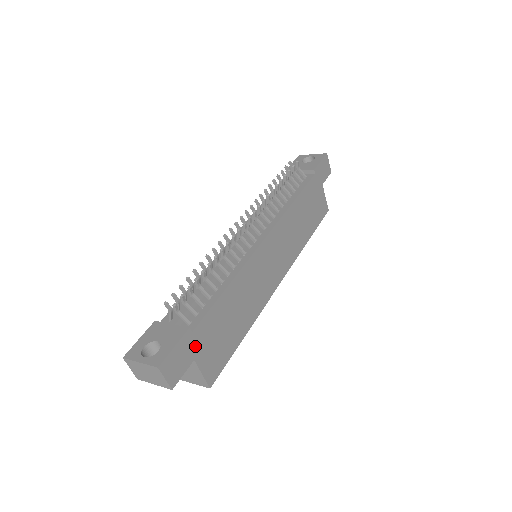
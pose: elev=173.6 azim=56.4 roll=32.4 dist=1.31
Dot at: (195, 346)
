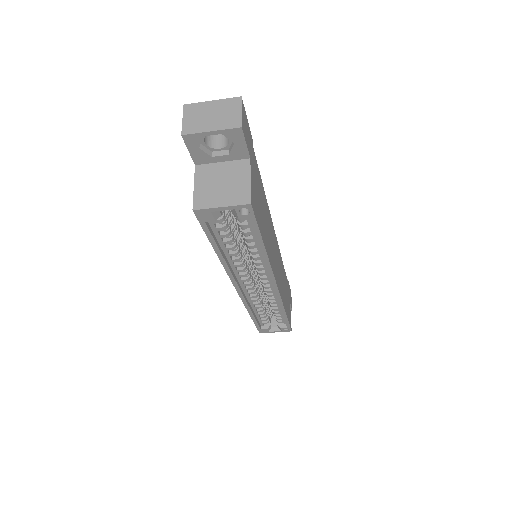
Dot at: (252, 155)
